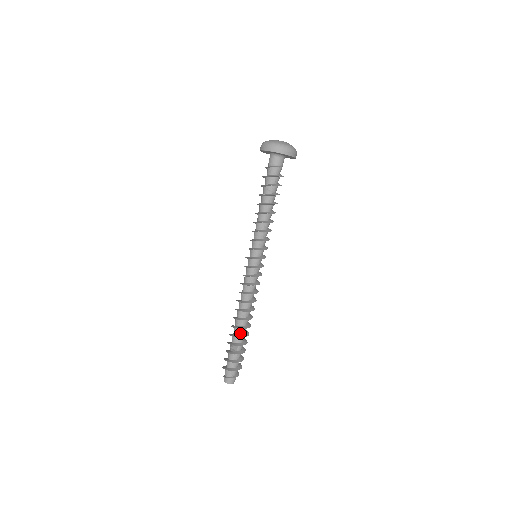
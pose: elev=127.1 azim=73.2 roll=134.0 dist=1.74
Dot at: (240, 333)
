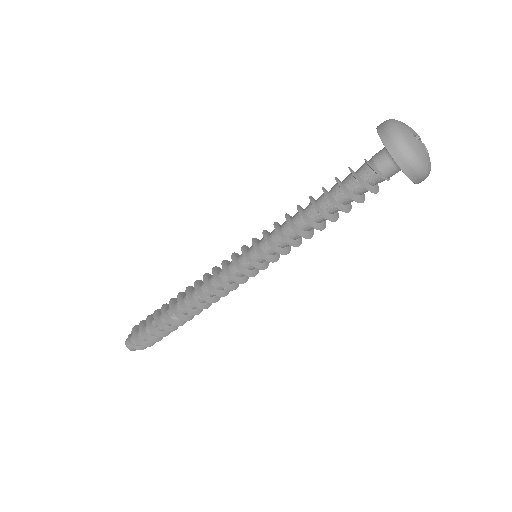
Dot at: (173, 315)
